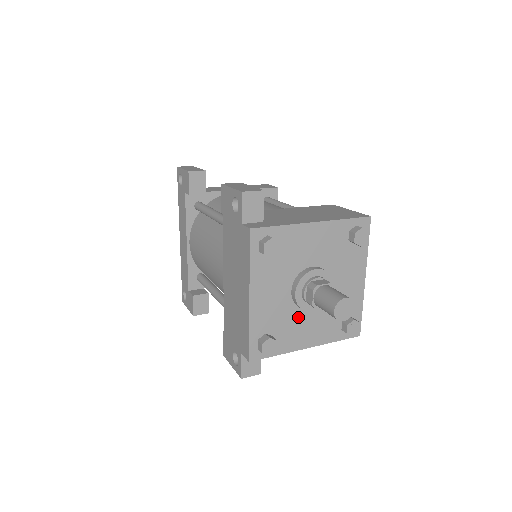
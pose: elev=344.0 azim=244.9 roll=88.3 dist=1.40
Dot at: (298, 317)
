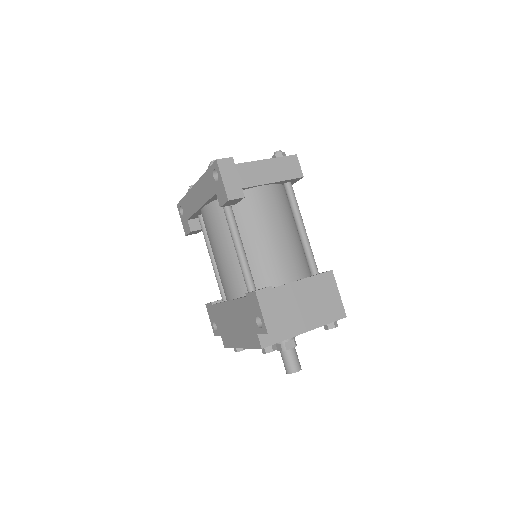
Dot at: occluded
